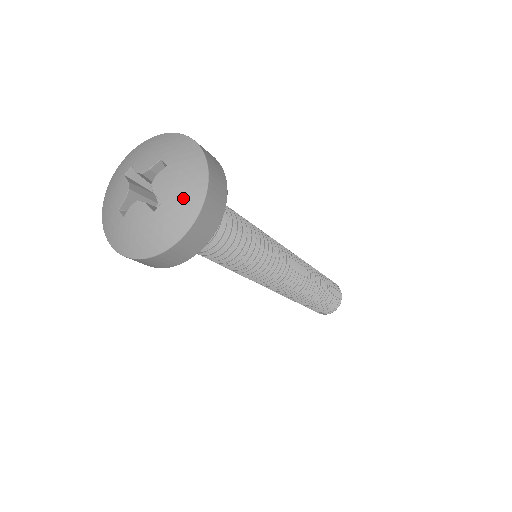
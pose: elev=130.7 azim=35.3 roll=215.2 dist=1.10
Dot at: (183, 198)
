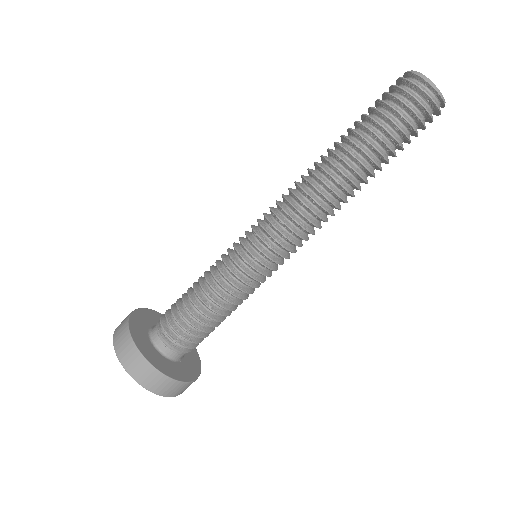
Dot at: occluded
